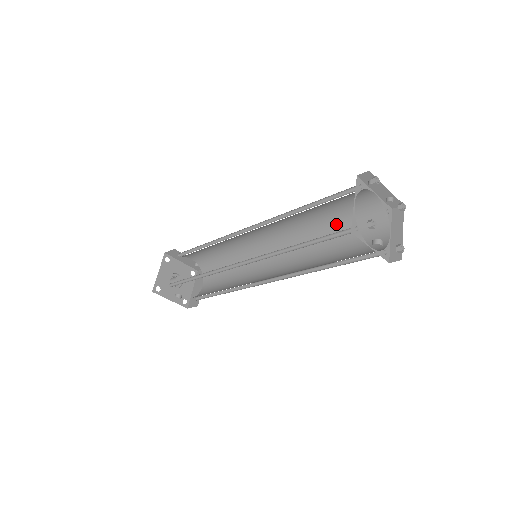
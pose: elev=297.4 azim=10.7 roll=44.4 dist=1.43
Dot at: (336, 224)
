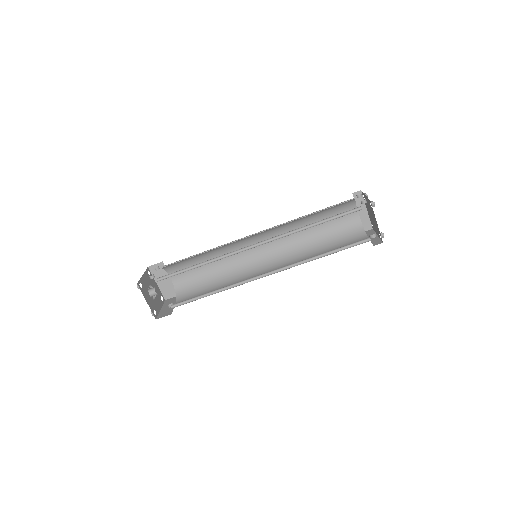
Dot at: (316, 214)
